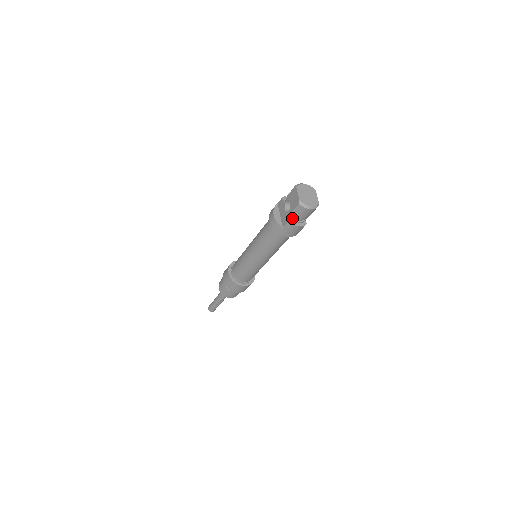
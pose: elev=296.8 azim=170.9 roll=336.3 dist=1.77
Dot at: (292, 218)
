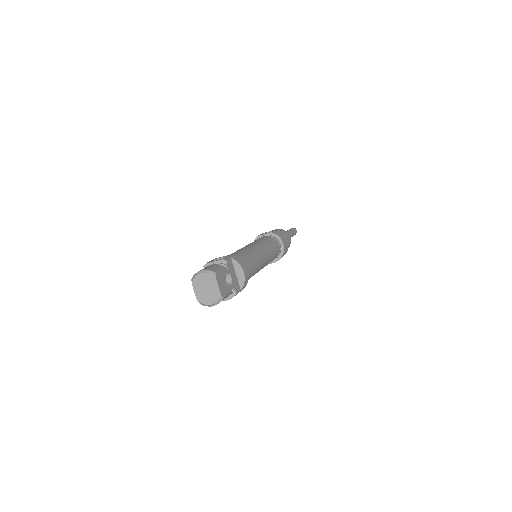
Dot at: occluded
